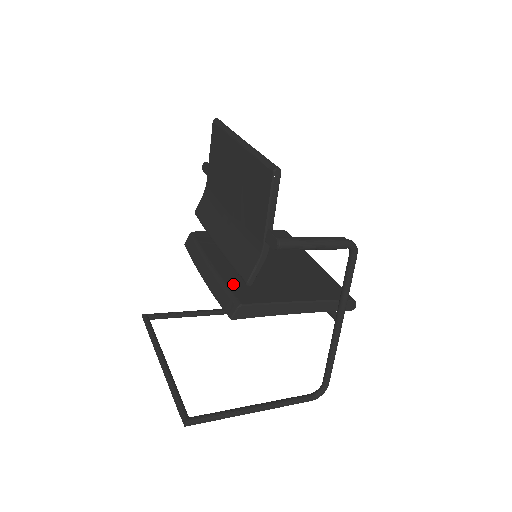
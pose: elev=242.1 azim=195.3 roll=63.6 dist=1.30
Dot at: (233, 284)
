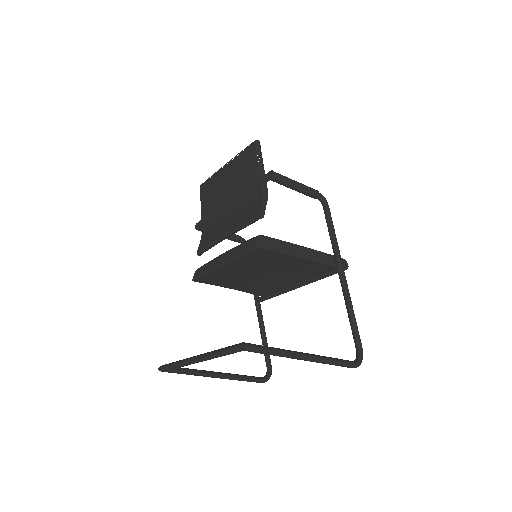
Dot at: occluded
